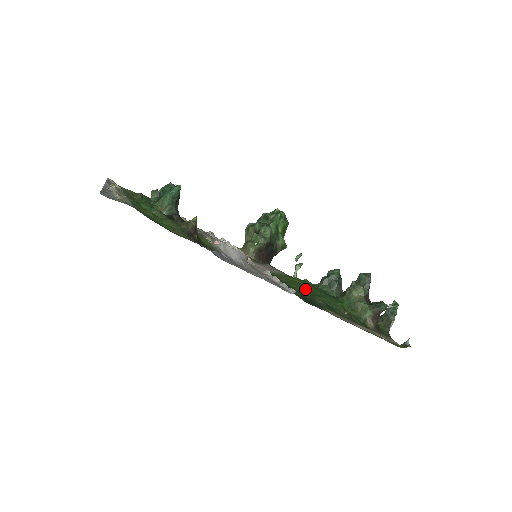
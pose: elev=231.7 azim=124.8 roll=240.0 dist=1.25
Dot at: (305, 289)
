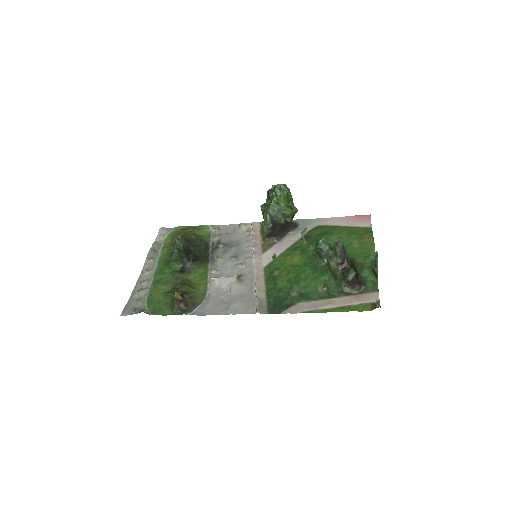
Dot at: (290, 278)
